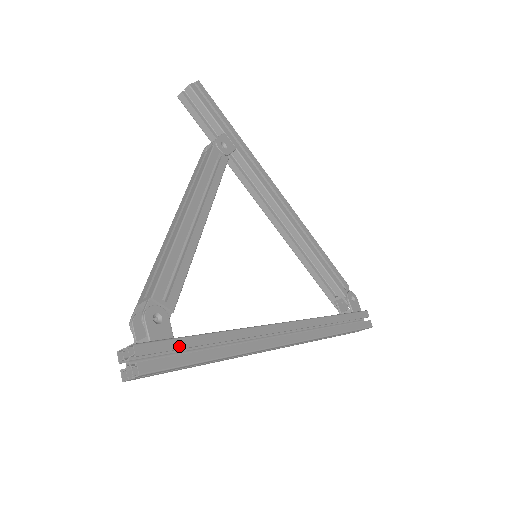
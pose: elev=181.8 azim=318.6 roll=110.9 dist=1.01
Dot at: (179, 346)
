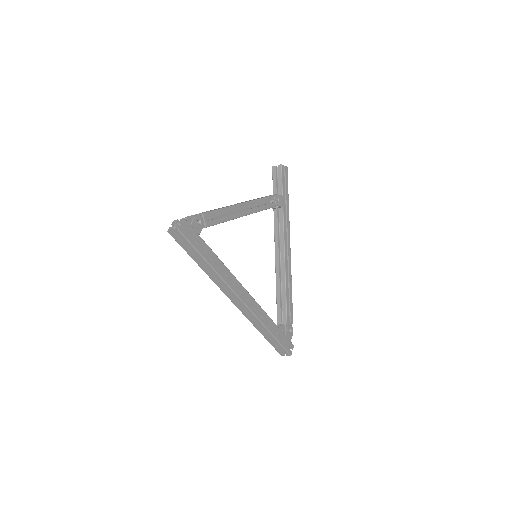
Dot at: (199, 240)
